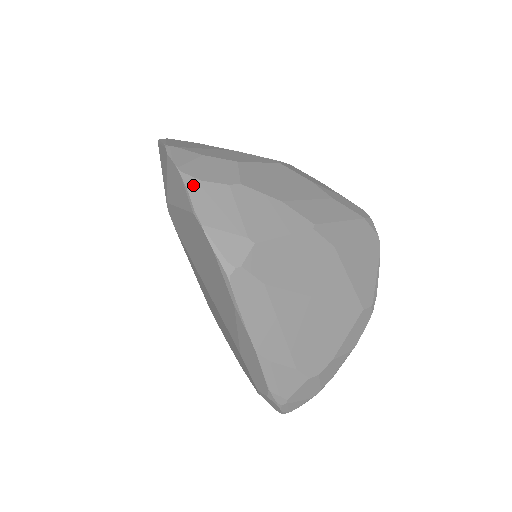
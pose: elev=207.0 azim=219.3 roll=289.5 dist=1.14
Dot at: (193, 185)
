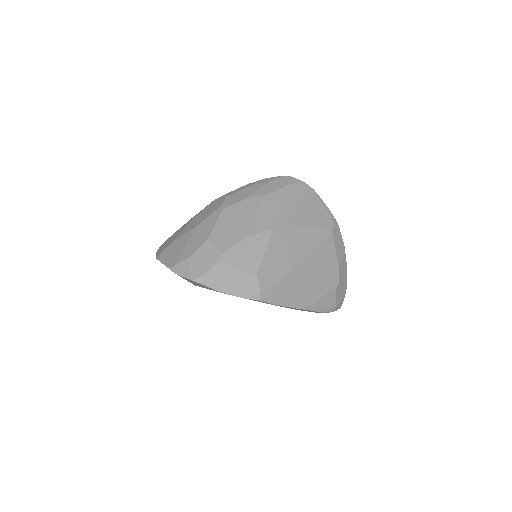
Dot at: (205, 280)
